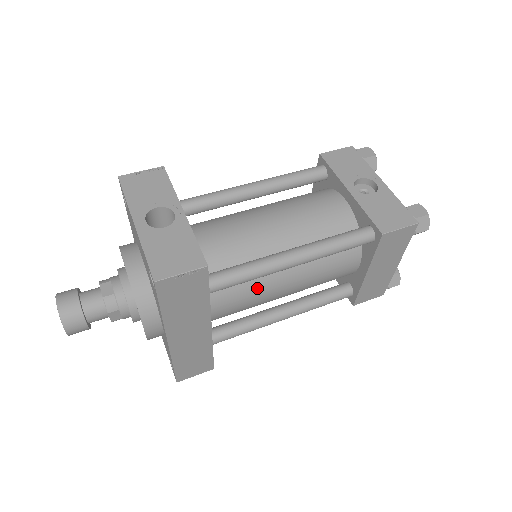
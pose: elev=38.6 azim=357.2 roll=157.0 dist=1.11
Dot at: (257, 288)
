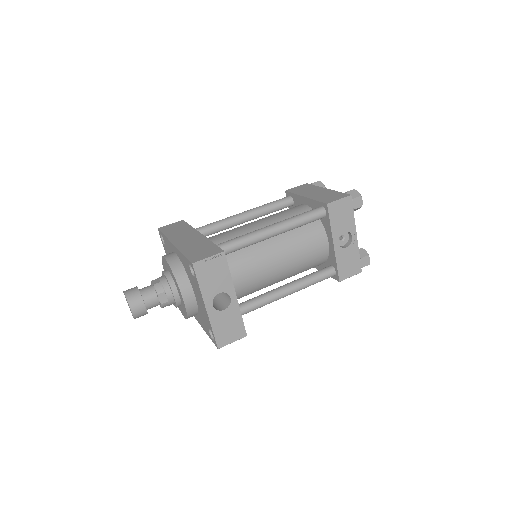
Dot at: occluded
